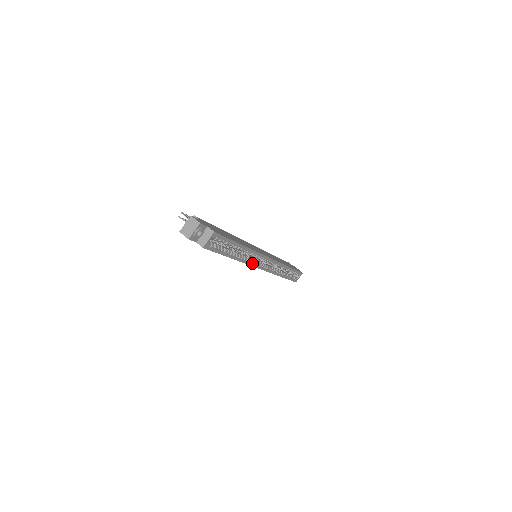
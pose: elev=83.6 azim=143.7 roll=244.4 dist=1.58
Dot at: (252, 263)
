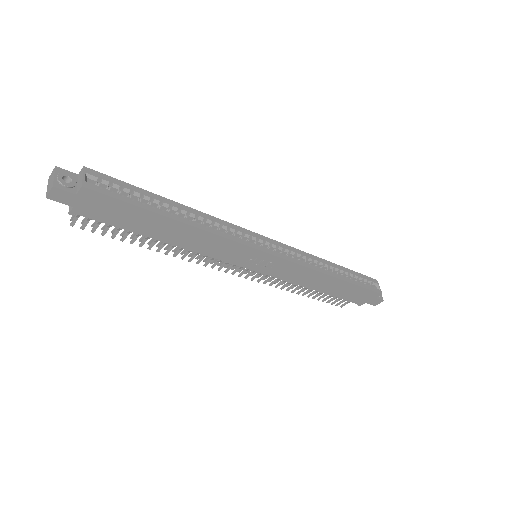
Dot at: (234, 238)
